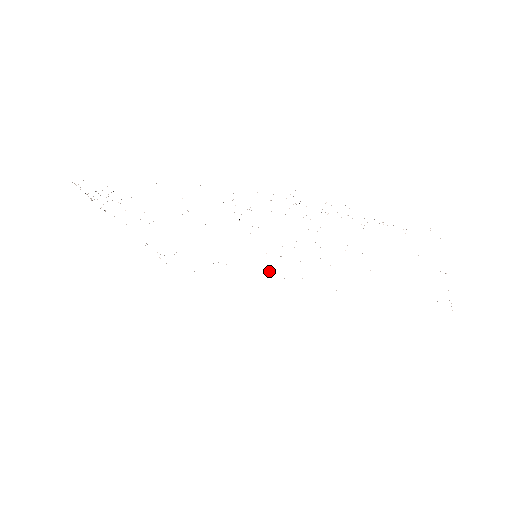
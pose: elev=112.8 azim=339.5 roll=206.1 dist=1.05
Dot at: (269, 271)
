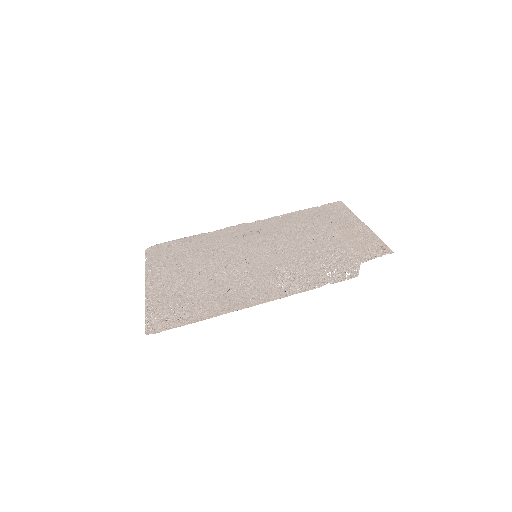
Dot at: (251, 245)
